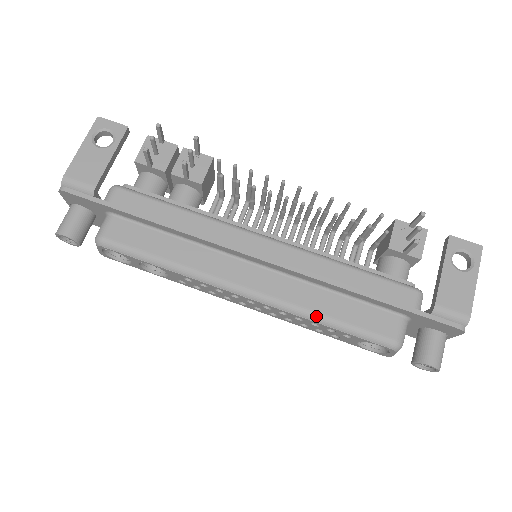
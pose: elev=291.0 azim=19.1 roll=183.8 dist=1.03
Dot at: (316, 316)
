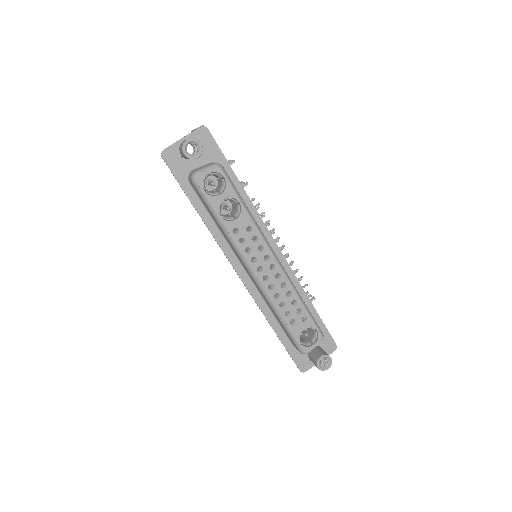
Dot at: occluded
